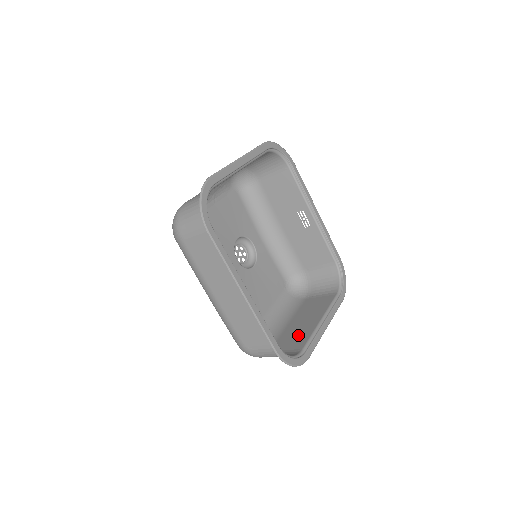
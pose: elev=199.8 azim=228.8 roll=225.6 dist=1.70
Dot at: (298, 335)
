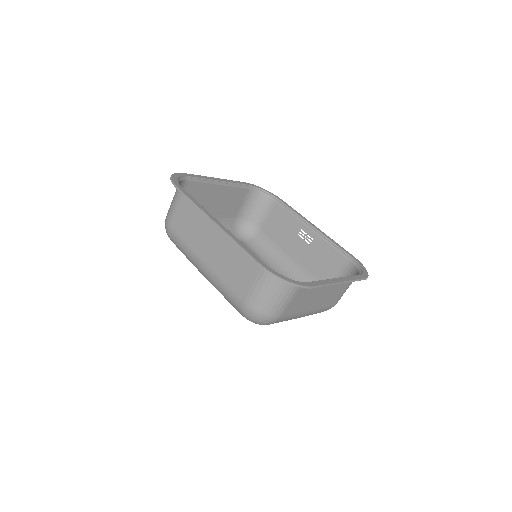
Dot at: (308, 294)
